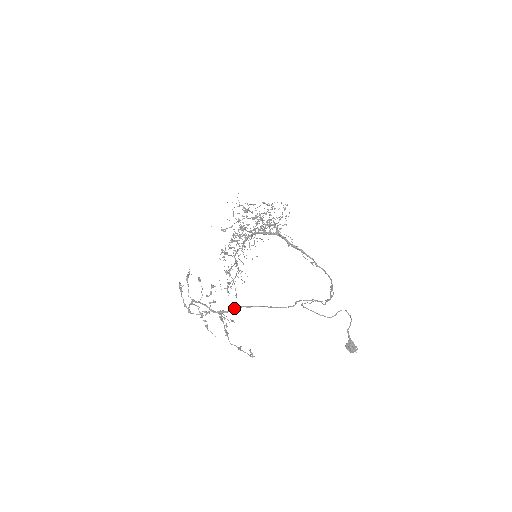
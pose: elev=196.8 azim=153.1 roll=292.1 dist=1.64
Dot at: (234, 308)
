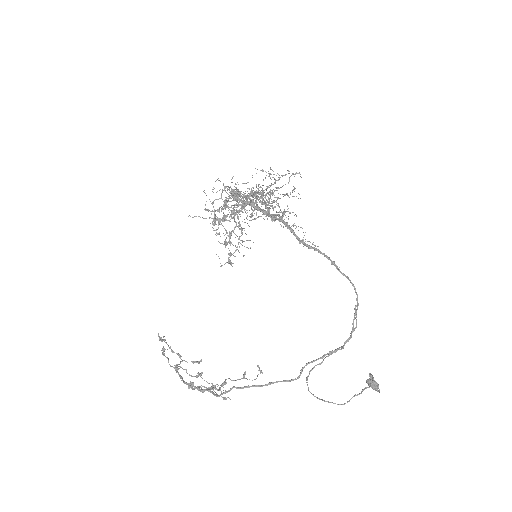
Dot at: (224, 392)
